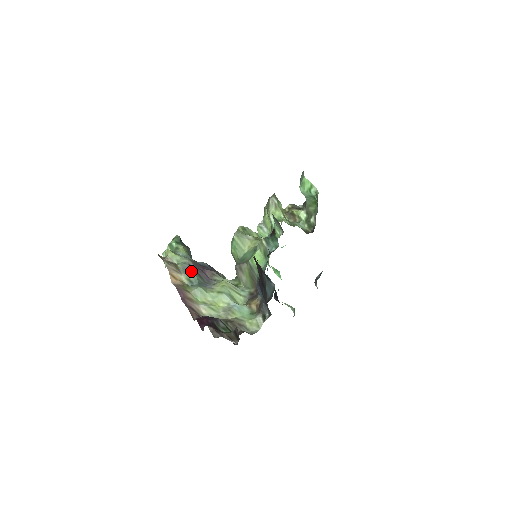
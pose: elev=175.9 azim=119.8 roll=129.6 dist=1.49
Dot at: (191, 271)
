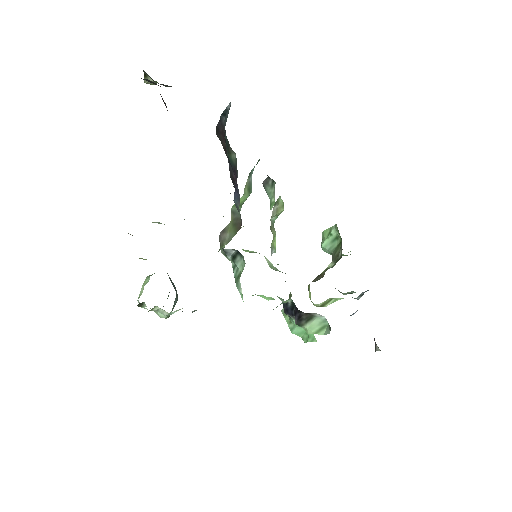
Dot at: occluded
